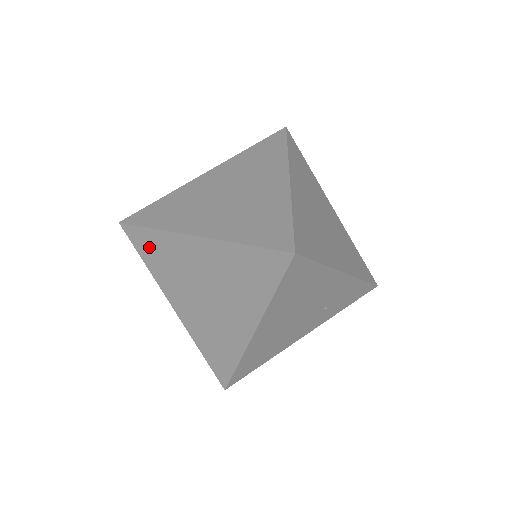
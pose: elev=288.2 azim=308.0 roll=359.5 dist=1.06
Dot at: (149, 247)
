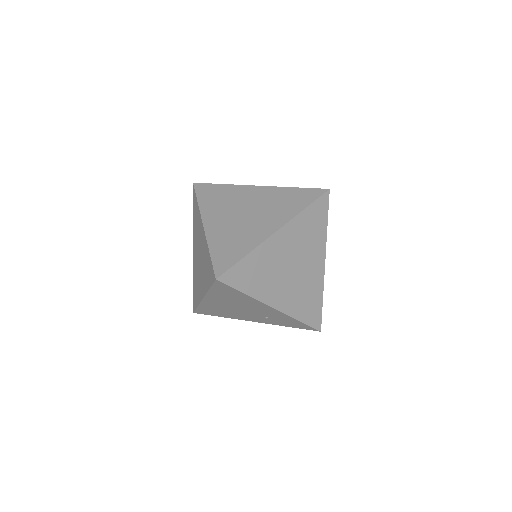
Dot at: (195, 209)
